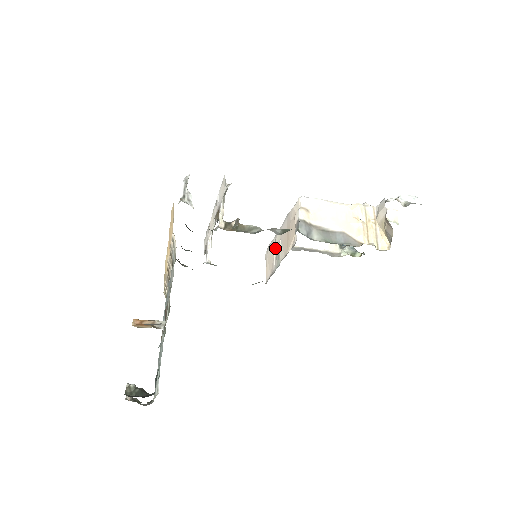
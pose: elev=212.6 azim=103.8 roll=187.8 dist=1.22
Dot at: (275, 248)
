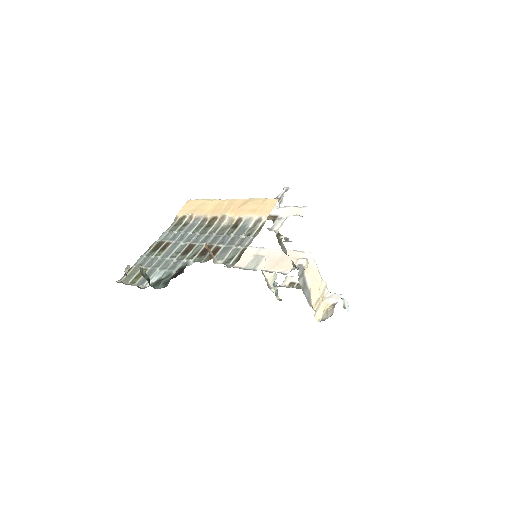
Dot at: (255, 255)
